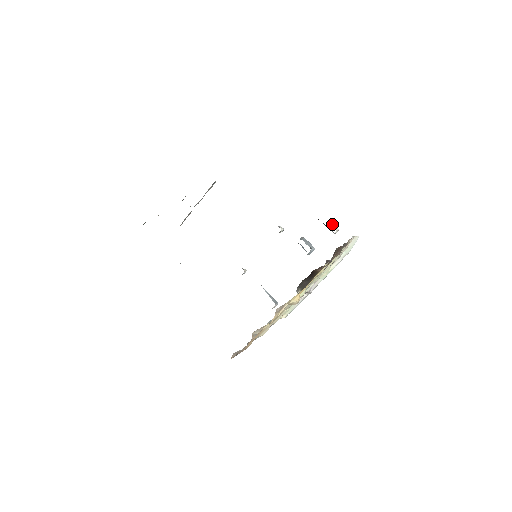
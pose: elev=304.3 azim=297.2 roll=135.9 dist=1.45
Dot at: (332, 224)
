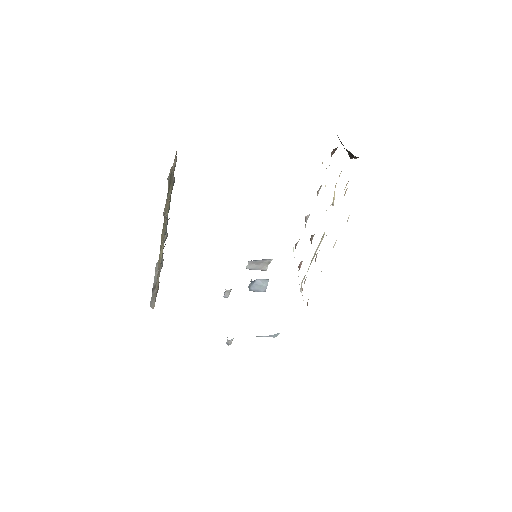
Dot at: occluded
